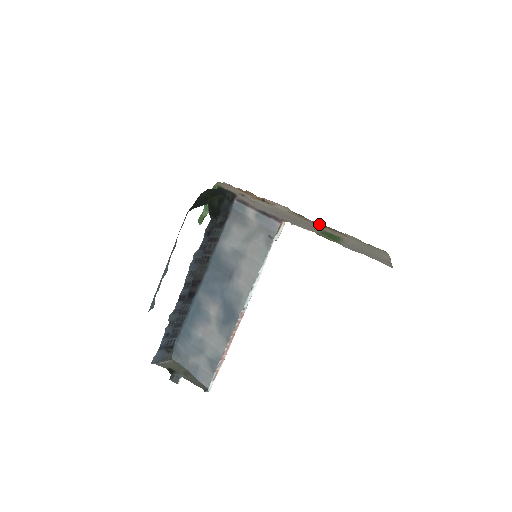
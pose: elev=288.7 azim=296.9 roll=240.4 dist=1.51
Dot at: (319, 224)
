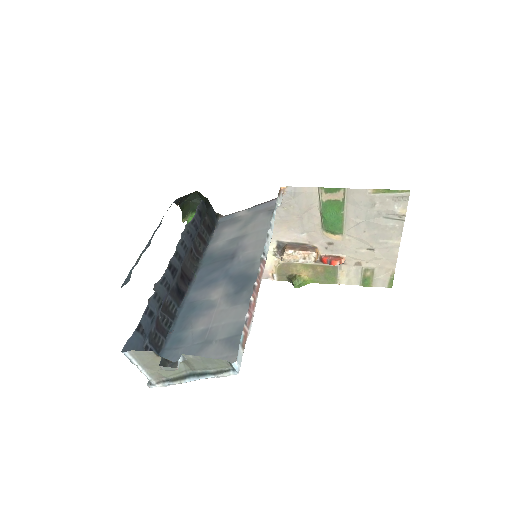
Dot at: occluded
